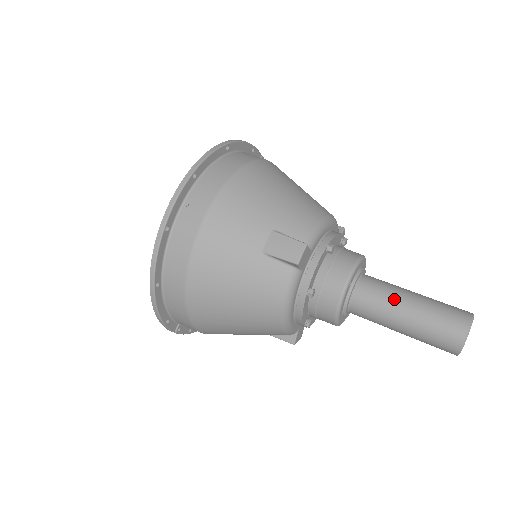
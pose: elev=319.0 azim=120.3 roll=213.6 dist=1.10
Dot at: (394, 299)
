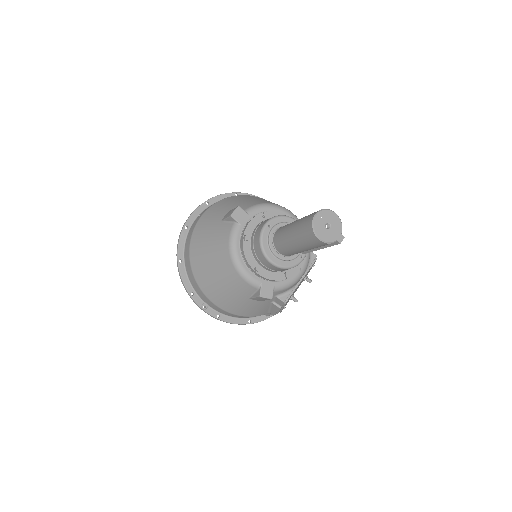
Dot at: (290, 224)
